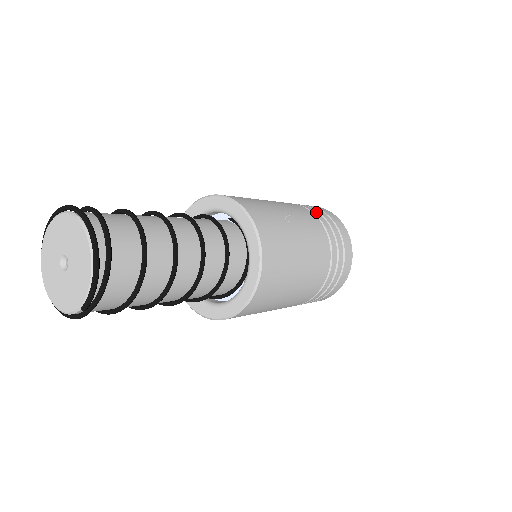
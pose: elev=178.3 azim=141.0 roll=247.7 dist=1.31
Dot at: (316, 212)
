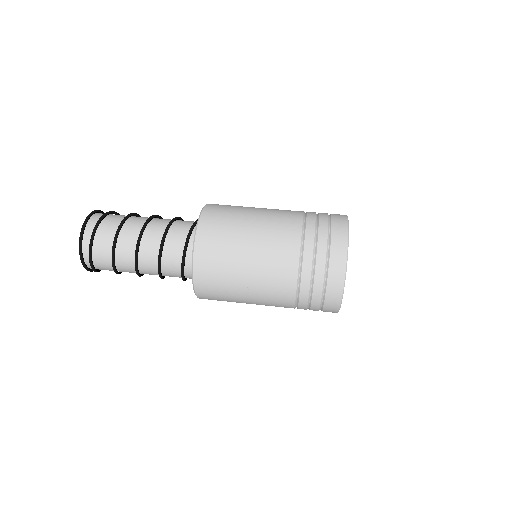
Dot at: (307, 283)
